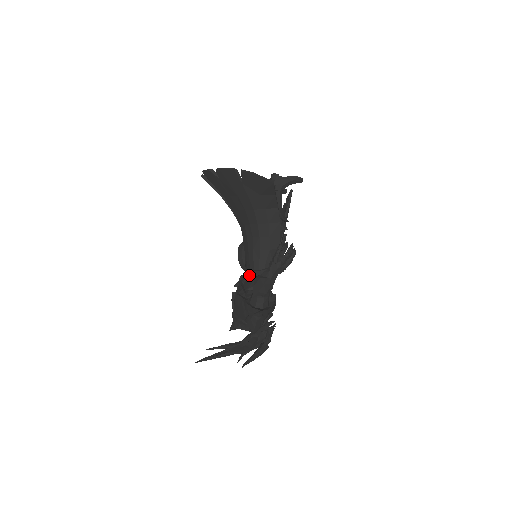
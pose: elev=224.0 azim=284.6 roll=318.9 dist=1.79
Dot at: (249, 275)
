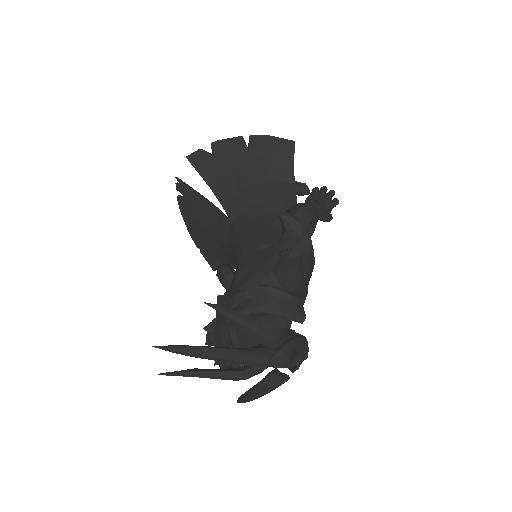
Dot at: occluded
